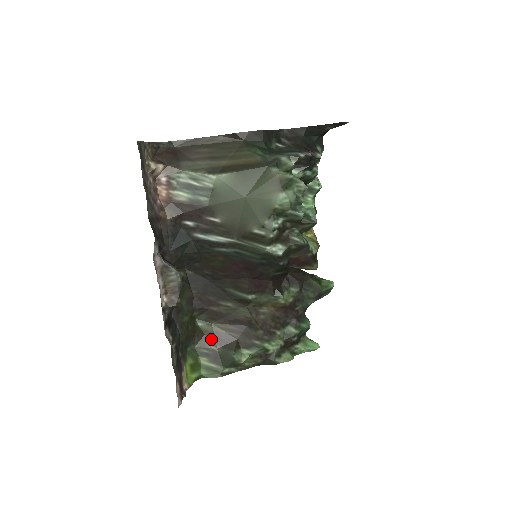
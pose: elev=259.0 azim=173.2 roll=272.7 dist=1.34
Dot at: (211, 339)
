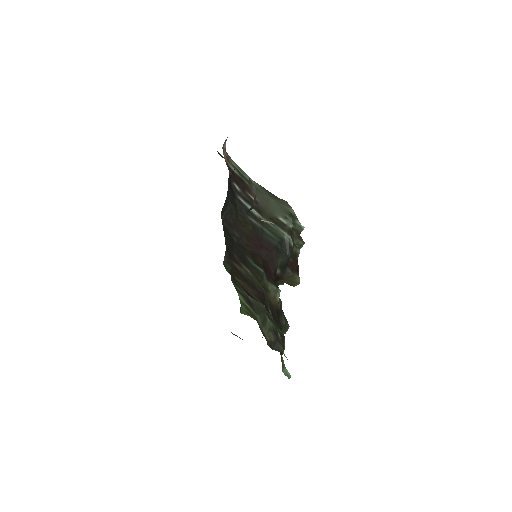
Dot at: (241, 286)
